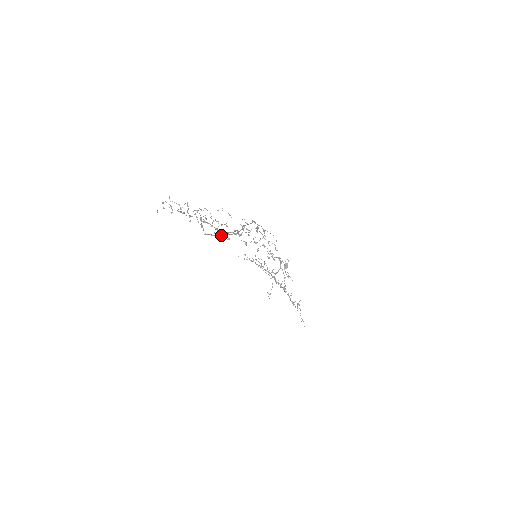
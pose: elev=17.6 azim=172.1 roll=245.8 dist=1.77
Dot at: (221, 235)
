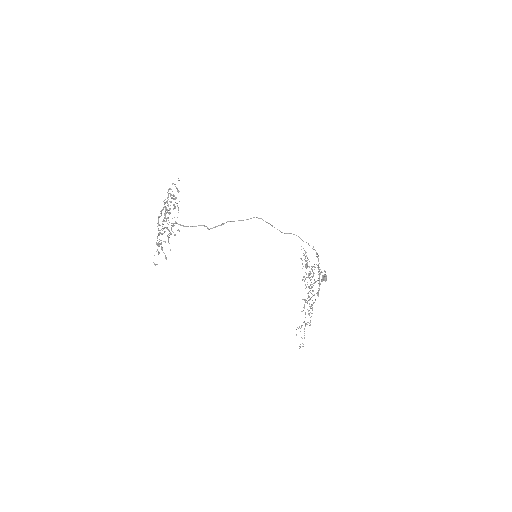
Dot at: occluded
